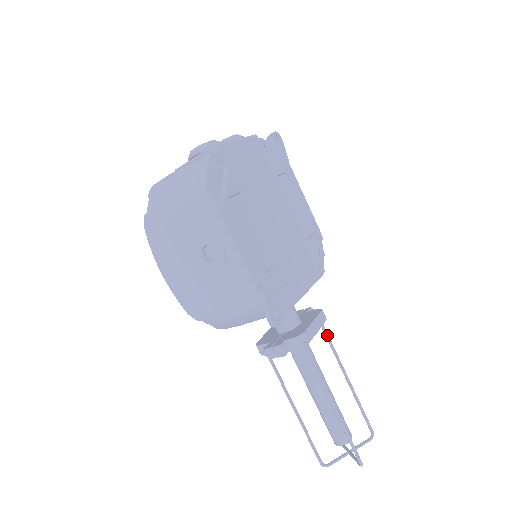
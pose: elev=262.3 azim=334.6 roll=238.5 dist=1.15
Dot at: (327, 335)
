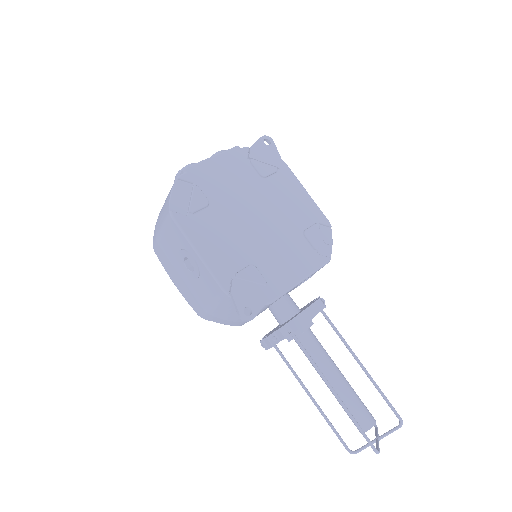
Dot at: (330, 322)
